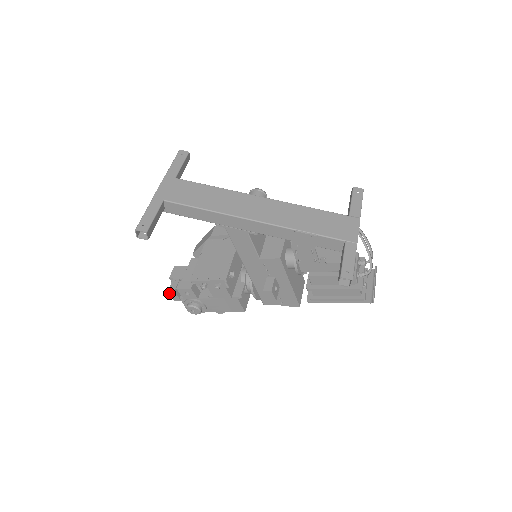
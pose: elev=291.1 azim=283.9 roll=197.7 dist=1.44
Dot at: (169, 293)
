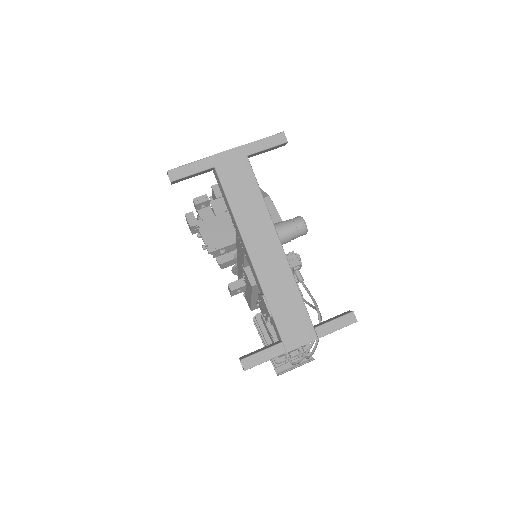
Dot at: (193, 200)
